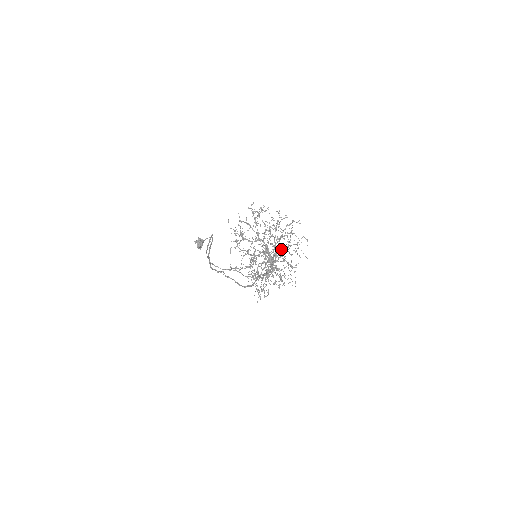
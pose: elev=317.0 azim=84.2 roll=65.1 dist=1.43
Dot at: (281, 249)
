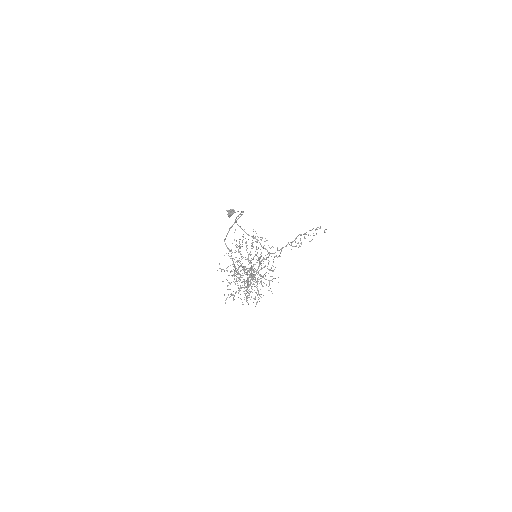
Dot at: occluded
